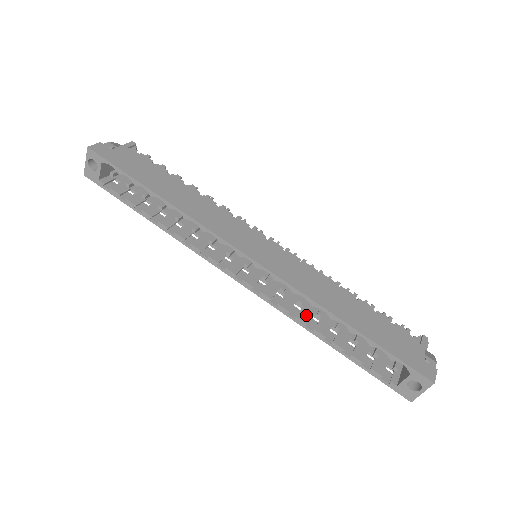
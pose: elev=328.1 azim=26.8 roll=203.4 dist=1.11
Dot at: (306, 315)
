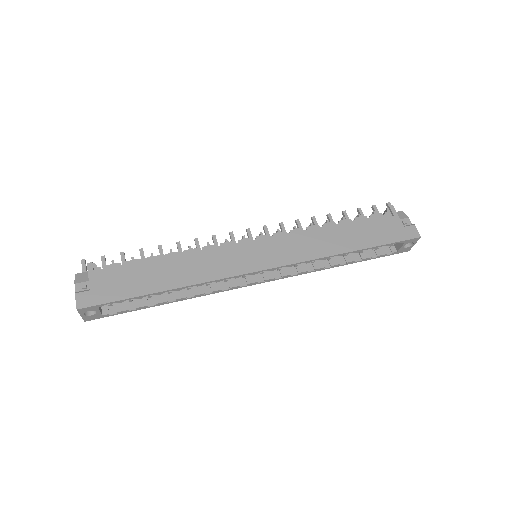
Dot at: (318, 261)
